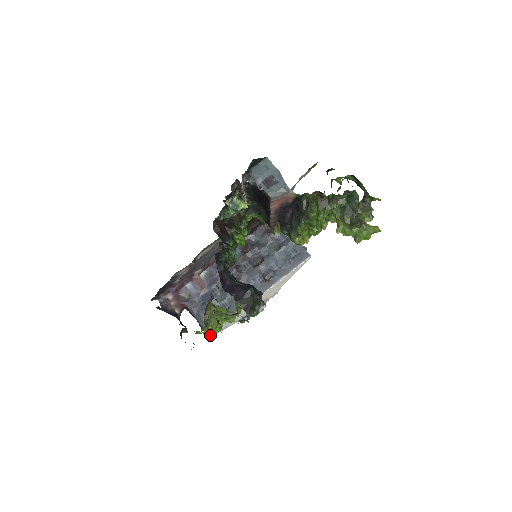
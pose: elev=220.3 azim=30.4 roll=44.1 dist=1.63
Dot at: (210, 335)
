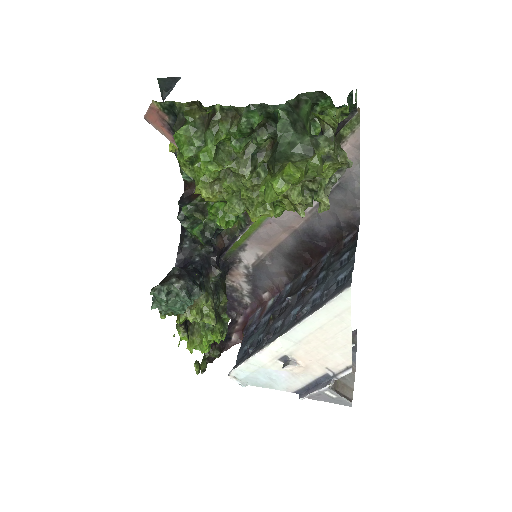
Dot at: (230, 373)
